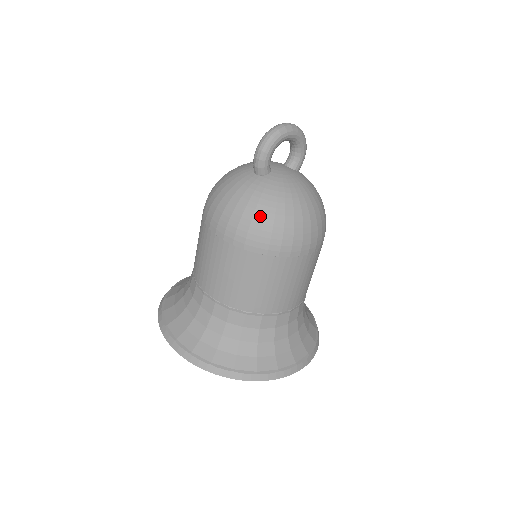
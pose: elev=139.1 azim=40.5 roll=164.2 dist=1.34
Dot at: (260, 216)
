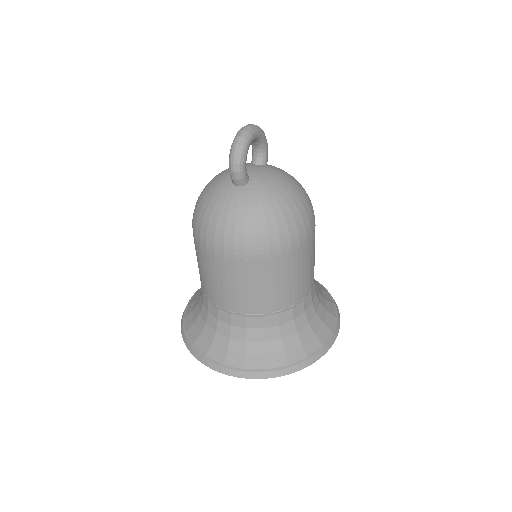
Dot at: (262, 224)
